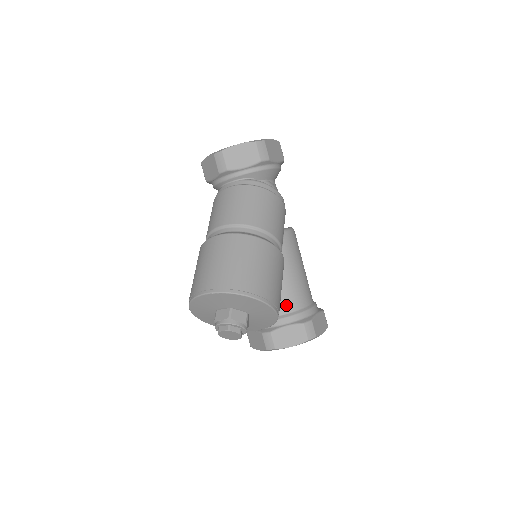
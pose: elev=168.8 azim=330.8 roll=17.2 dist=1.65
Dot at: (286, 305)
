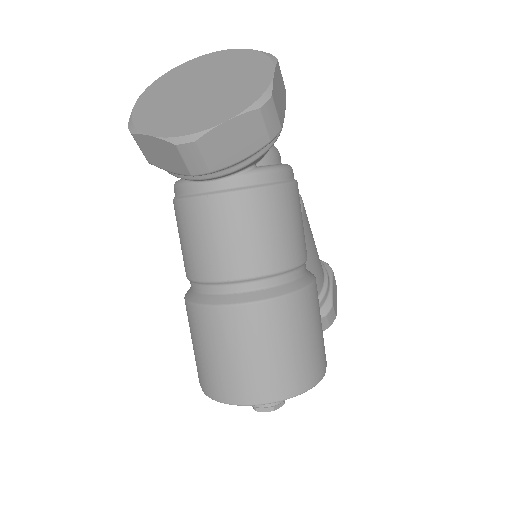
Dot at: occluded
